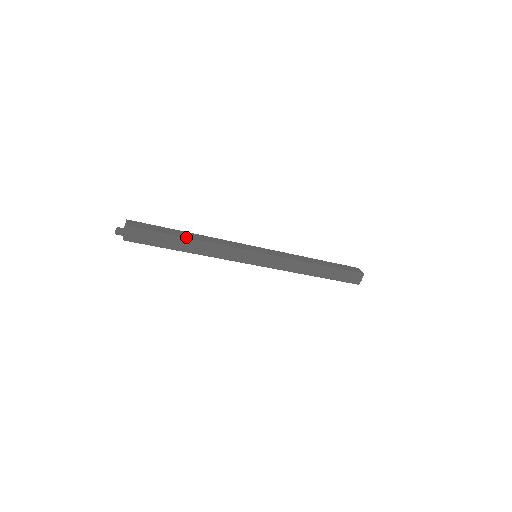
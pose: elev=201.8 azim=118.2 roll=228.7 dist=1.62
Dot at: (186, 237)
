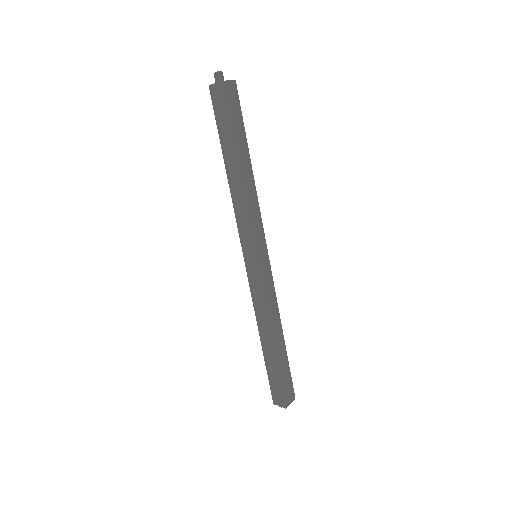
Dot at: (249, 155)
